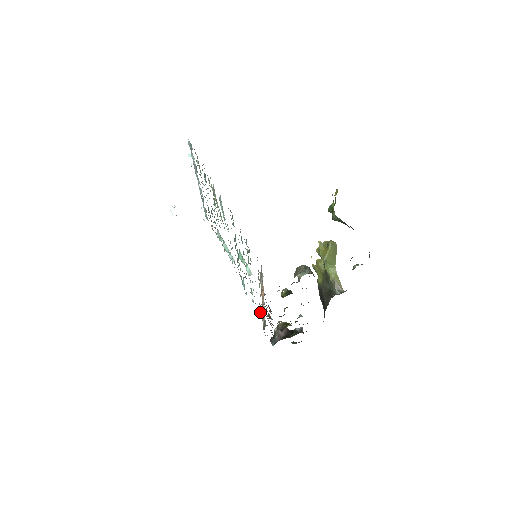
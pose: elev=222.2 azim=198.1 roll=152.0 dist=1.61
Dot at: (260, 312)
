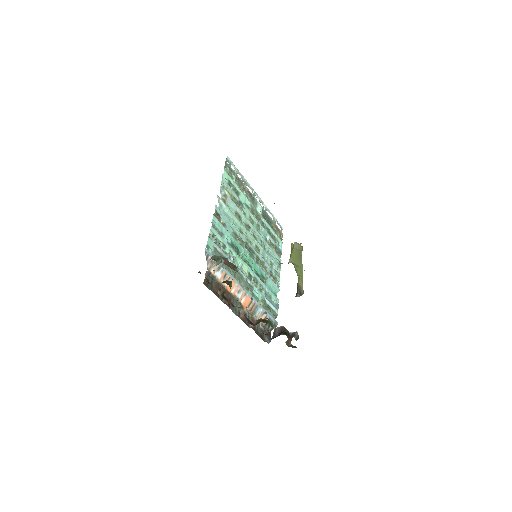
Dot at: (272, 312)
